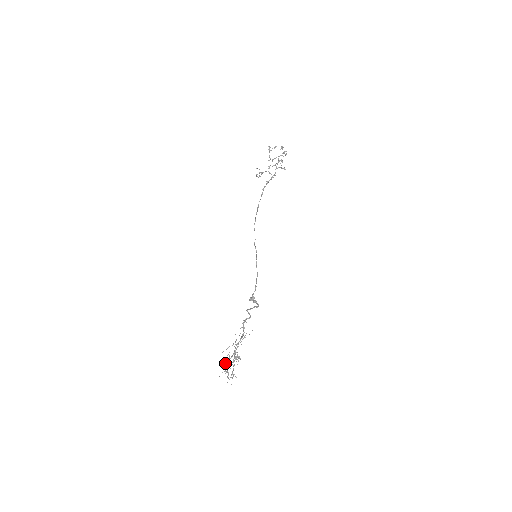
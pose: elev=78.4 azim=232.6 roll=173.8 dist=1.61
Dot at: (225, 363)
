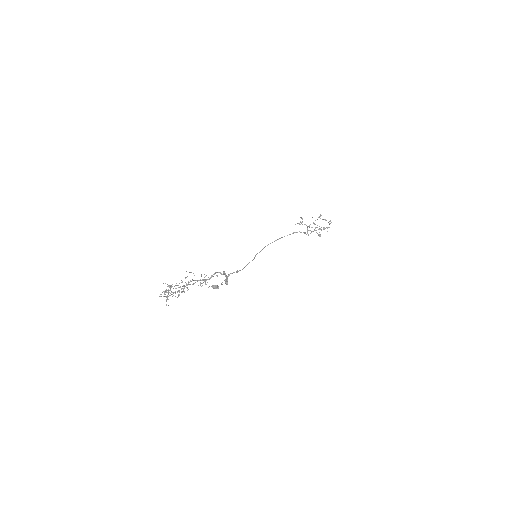
Dot at: occluded
